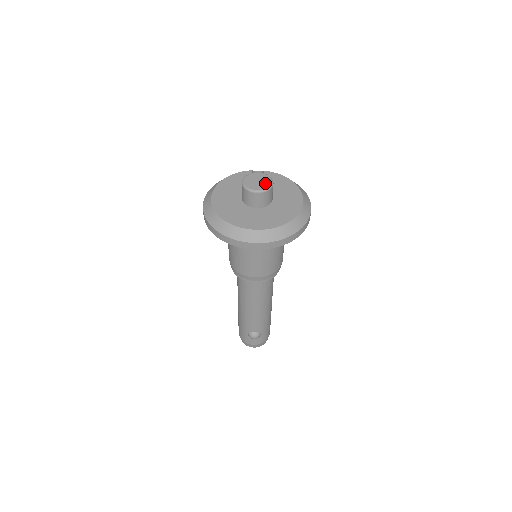
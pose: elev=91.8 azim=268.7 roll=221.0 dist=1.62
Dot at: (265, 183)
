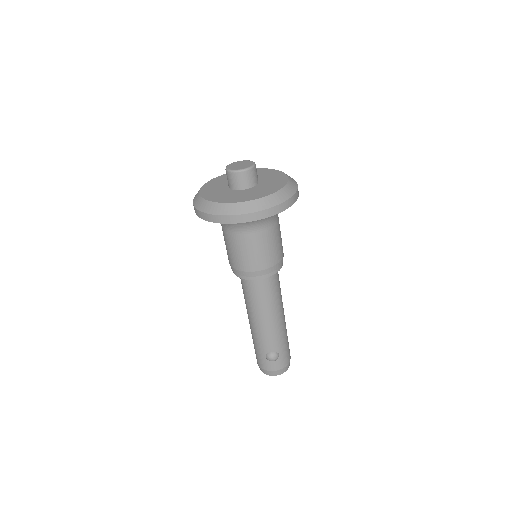
Dot at: (247, 164)
